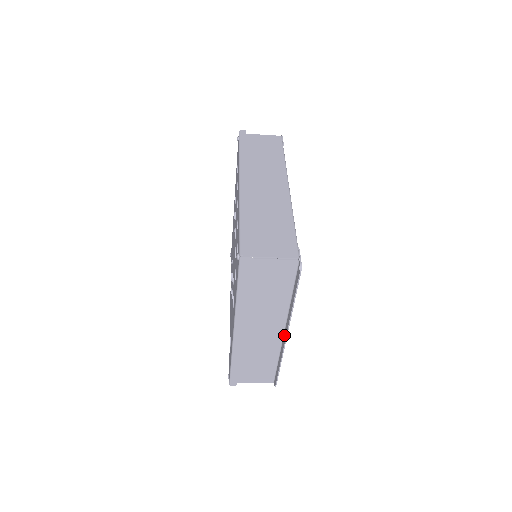
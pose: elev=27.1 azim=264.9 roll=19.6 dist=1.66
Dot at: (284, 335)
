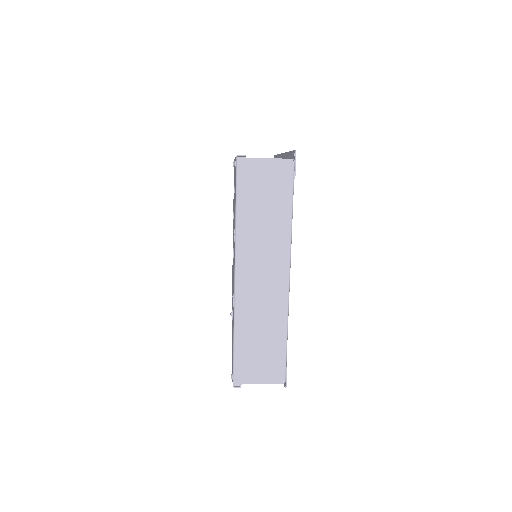
Dot at: occluded
